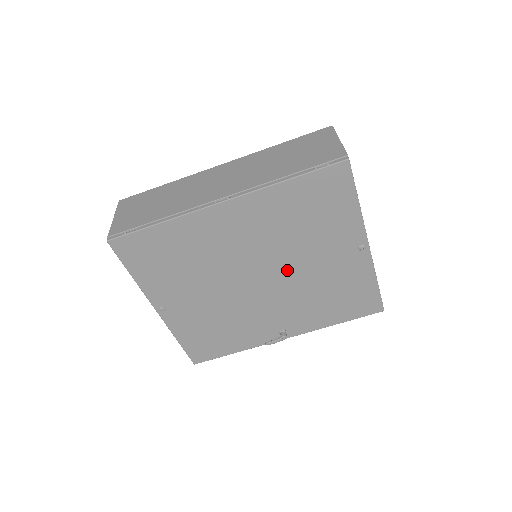
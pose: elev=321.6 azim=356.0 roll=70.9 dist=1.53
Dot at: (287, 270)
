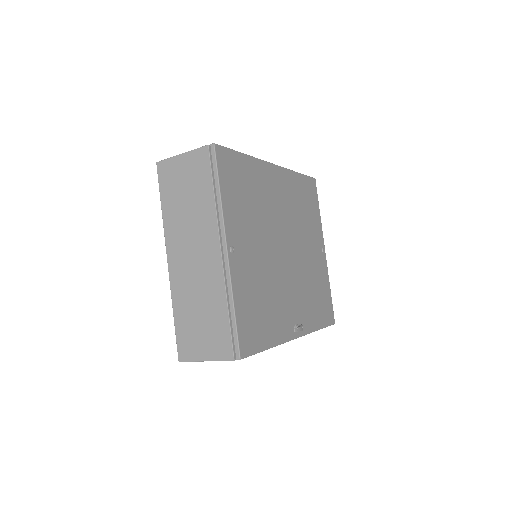
Dot at: (298, 250)
